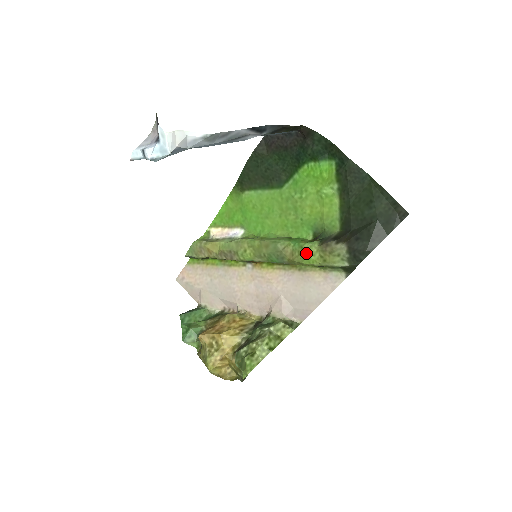
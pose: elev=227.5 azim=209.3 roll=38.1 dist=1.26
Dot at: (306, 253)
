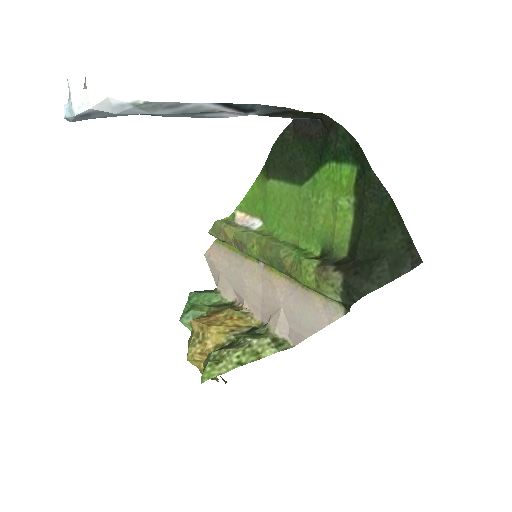
Dot at: (302, 270)
